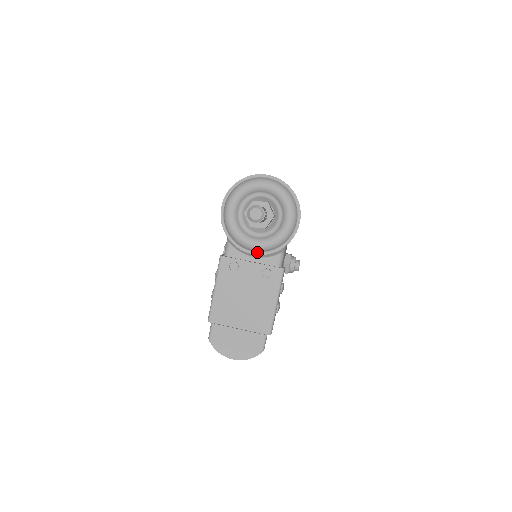
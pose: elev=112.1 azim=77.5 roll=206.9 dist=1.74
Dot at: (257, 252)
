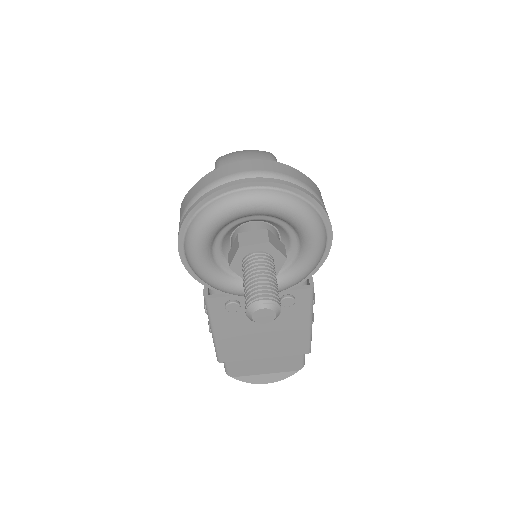
Dot at: occluded
